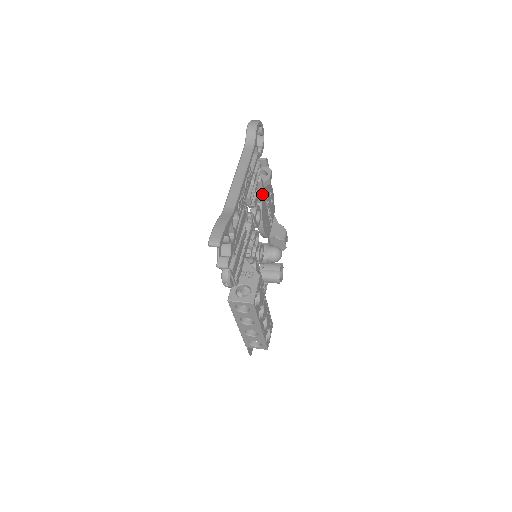
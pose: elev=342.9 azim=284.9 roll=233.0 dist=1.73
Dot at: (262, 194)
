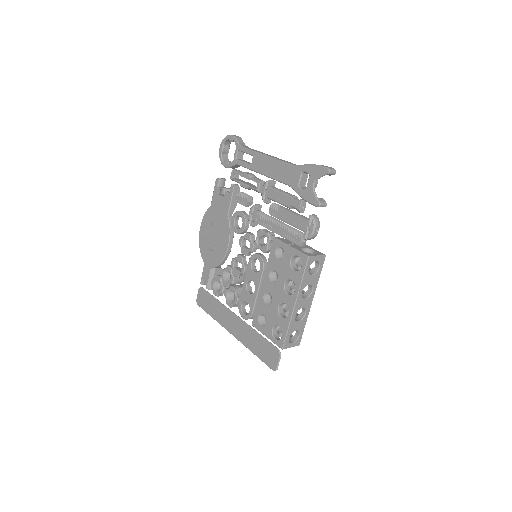
Dot at: (236, 205)
